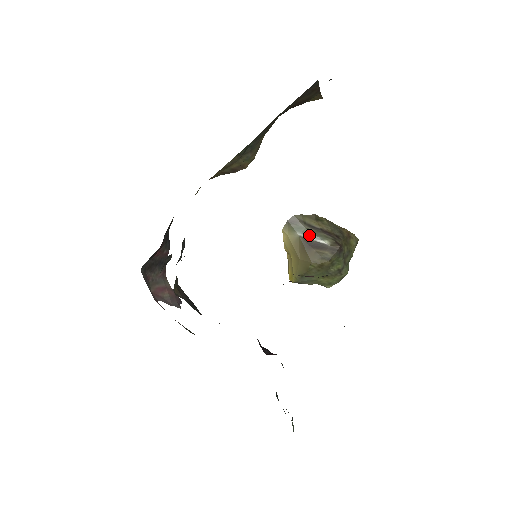
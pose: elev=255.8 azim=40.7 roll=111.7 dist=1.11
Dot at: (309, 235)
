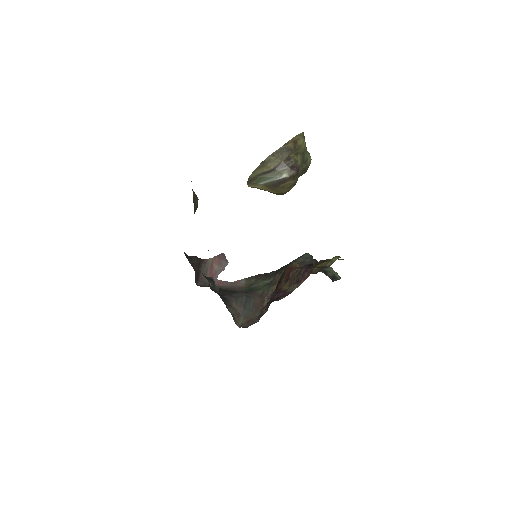
Dot at: (269, 180)
